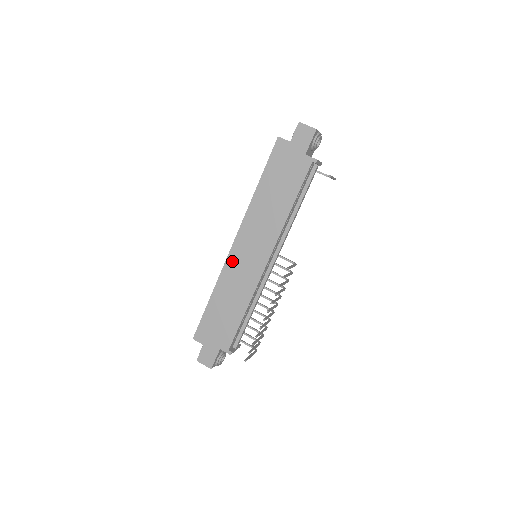
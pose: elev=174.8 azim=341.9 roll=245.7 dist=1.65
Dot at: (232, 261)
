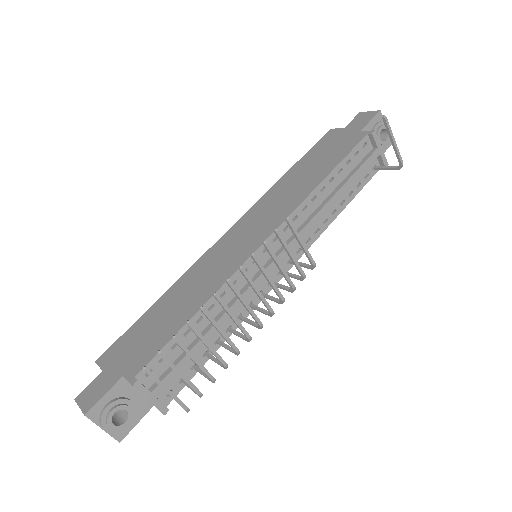
Dot at: (216, 249)
